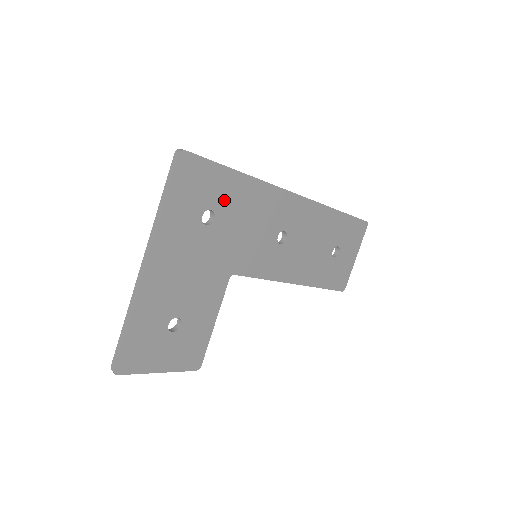
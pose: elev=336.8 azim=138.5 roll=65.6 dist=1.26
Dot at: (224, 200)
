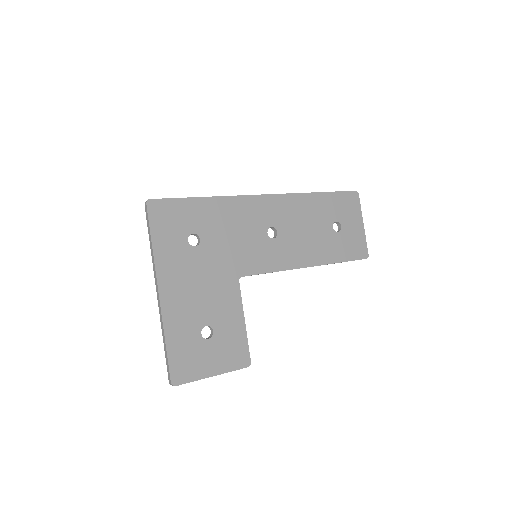
Dot at: (201, 222)
